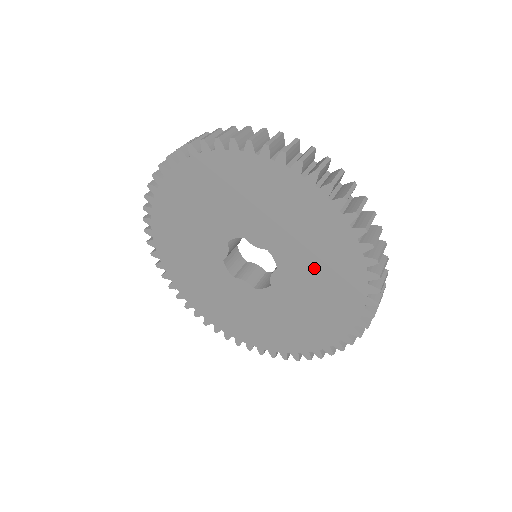
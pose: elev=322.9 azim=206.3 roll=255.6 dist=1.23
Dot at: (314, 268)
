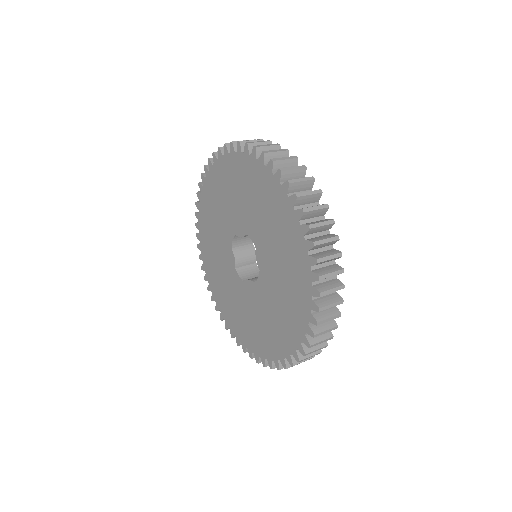
Dot at: (270, 313)
